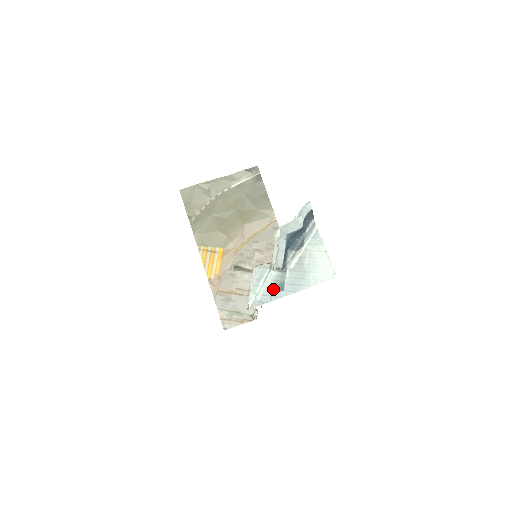
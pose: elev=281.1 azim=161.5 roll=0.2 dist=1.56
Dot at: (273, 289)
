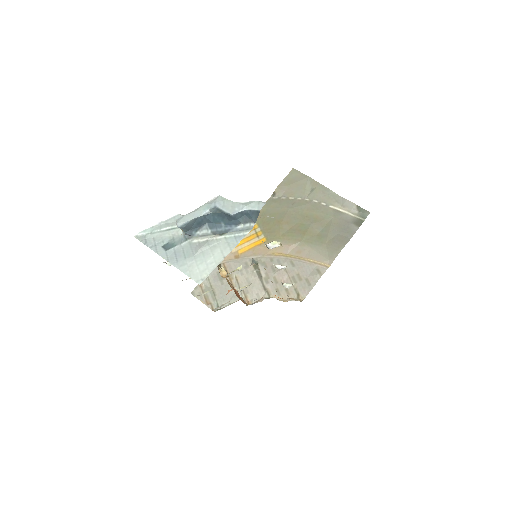
Dot at: (163, 242)
